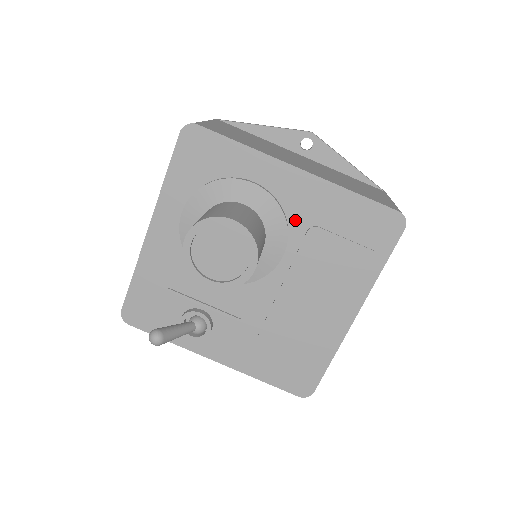
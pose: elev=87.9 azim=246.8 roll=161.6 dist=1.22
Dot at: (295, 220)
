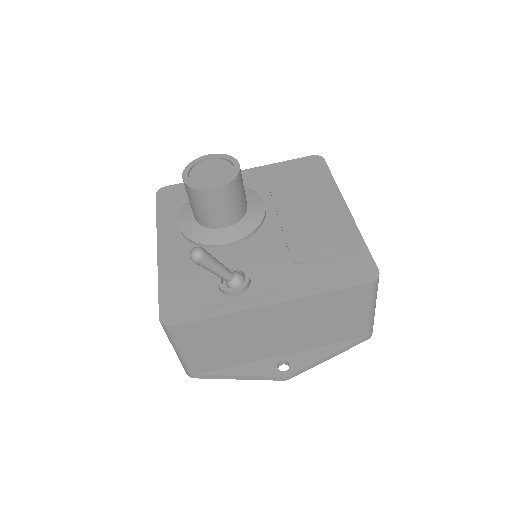
Dot at: (257, 189)
